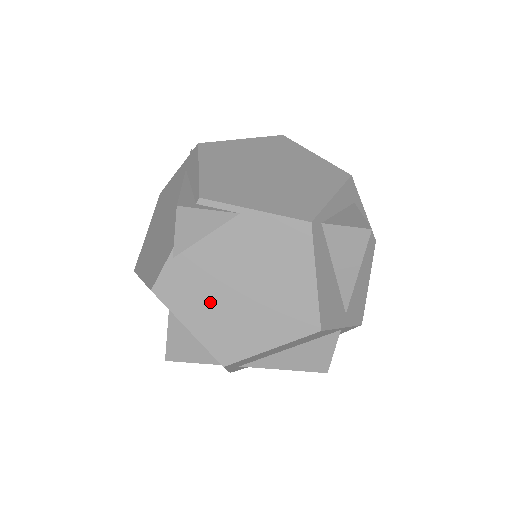
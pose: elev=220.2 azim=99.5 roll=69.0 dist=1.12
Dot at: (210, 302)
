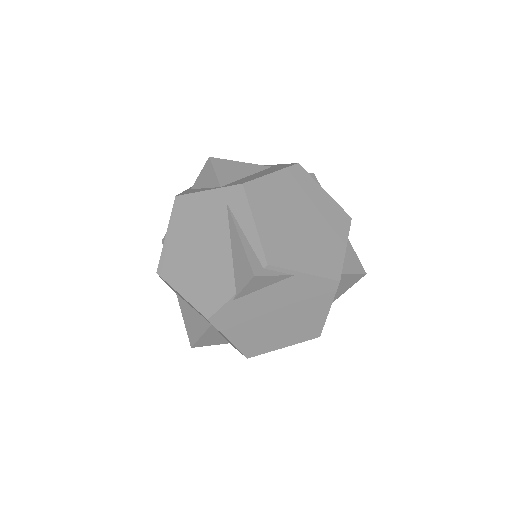
Dot at: (252, 325)
